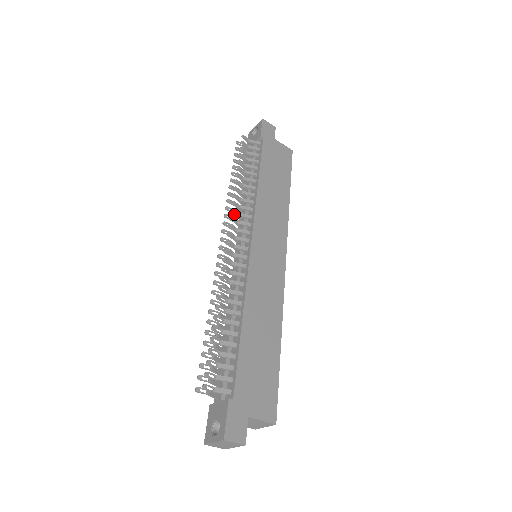
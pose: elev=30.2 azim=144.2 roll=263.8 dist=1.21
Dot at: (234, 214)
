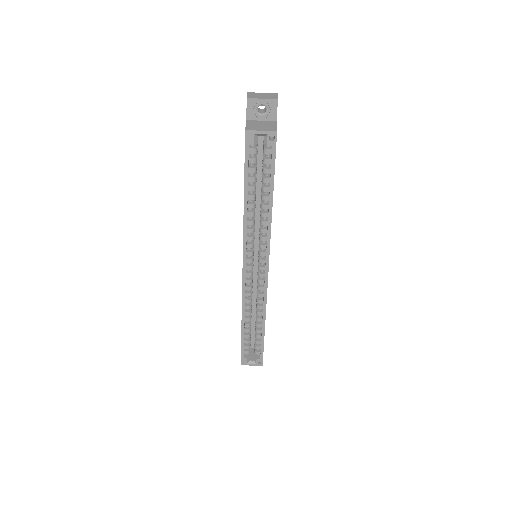
Dot at: occluded
